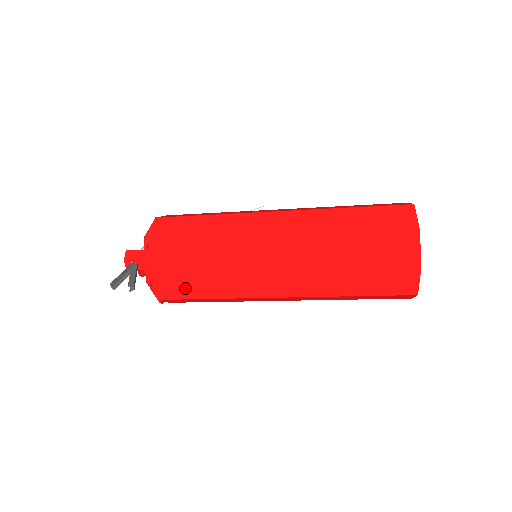
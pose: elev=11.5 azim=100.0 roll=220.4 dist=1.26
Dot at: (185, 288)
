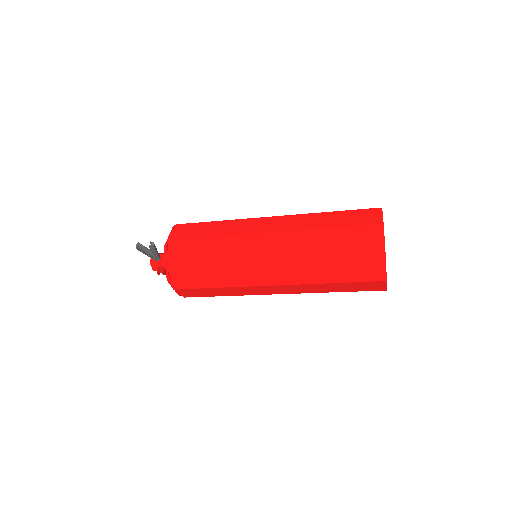
Dot at: (193, 252)
